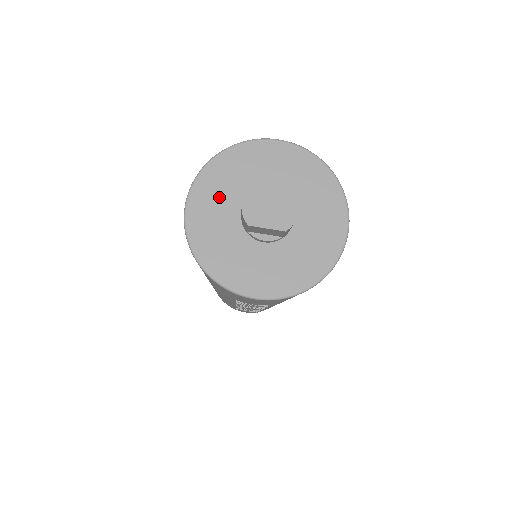
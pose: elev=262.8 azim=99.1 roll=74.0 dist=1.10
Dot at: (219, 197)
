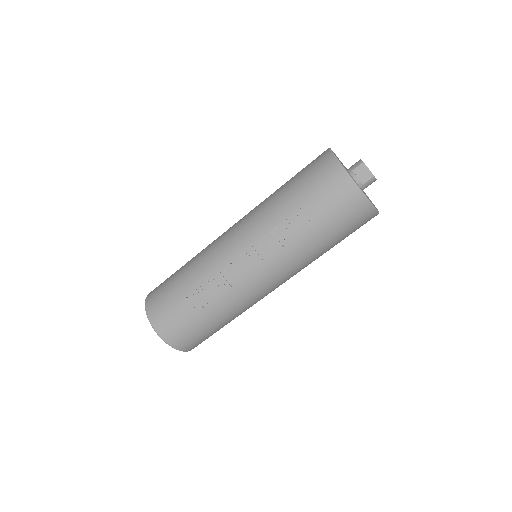
Dot at: occluded
